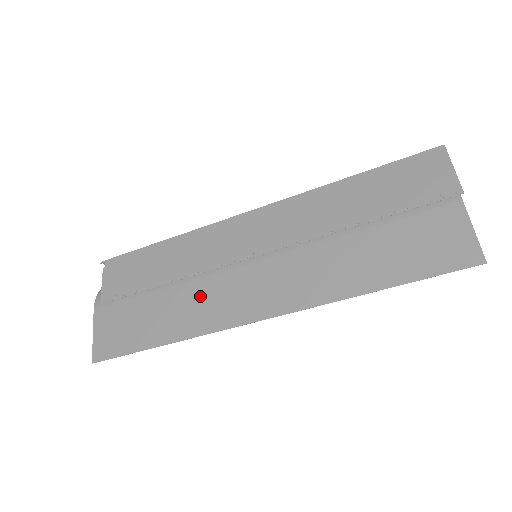
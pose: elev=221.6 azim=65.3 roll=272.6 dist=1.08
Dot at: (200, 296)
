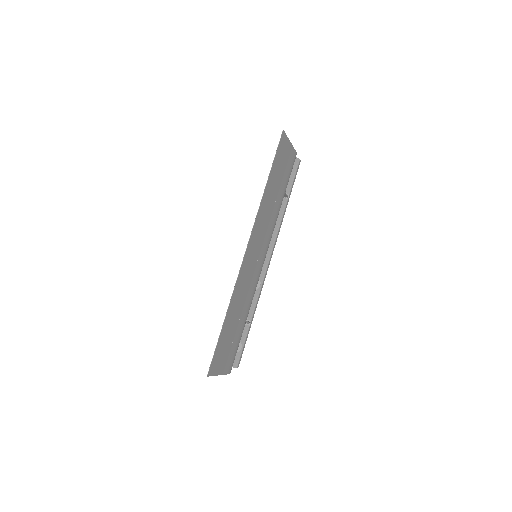
Dot at: occluded
